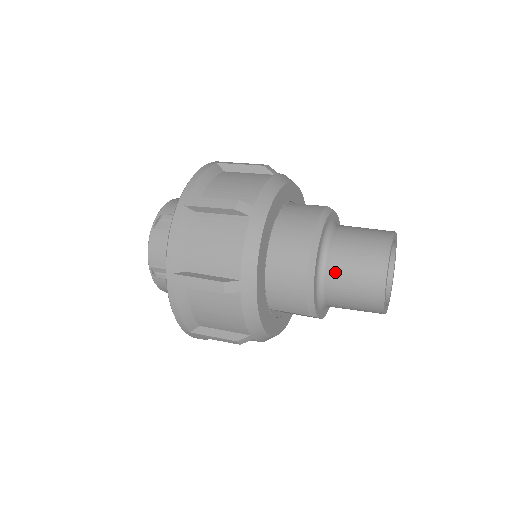
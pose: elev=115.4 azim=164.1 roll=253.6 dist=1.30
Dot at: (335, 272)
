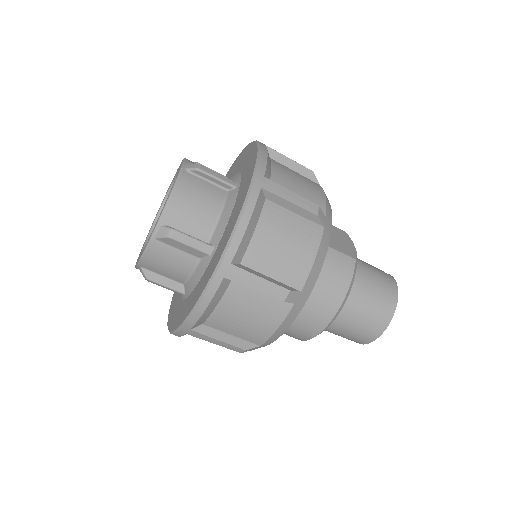
Dot at: (337, 325)
